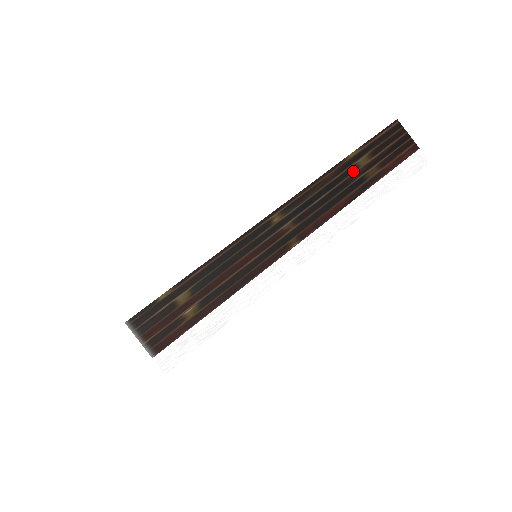
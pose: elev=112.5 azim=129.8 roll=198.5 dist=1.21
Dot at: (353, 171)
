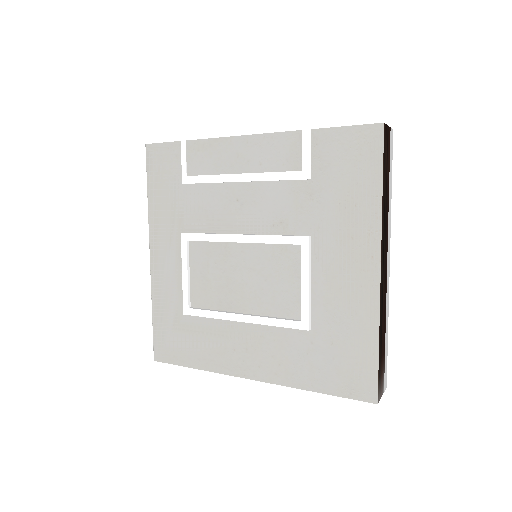
Dot at: (385, 191)
